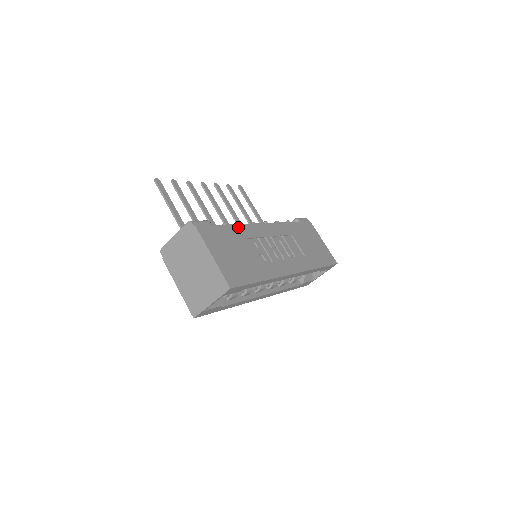
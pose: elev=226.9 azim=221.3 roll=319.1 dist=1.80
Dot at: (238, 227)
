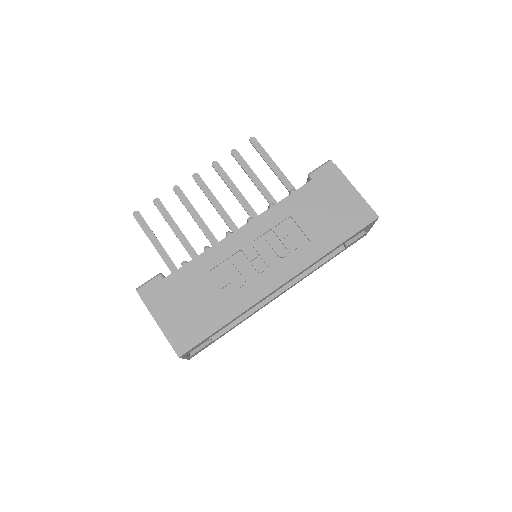
Dot at: (198, 260)
